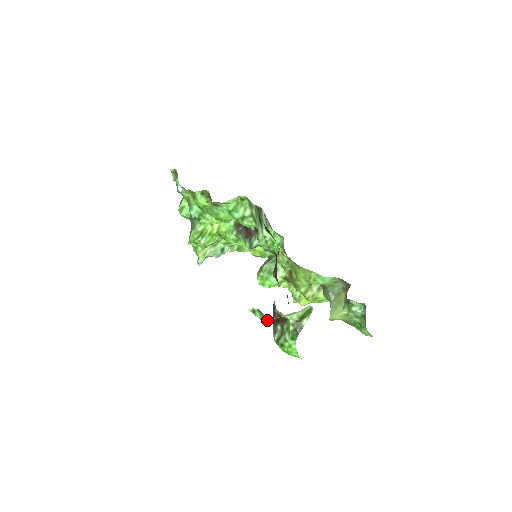
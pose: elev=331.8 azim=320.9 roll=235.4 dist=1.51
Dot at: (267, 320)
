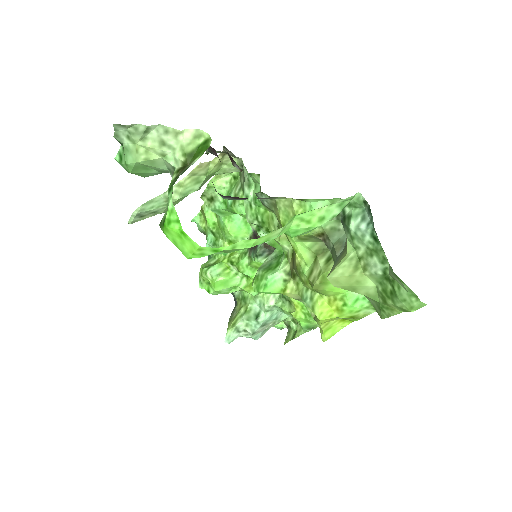
Dot at: (132, 160)
